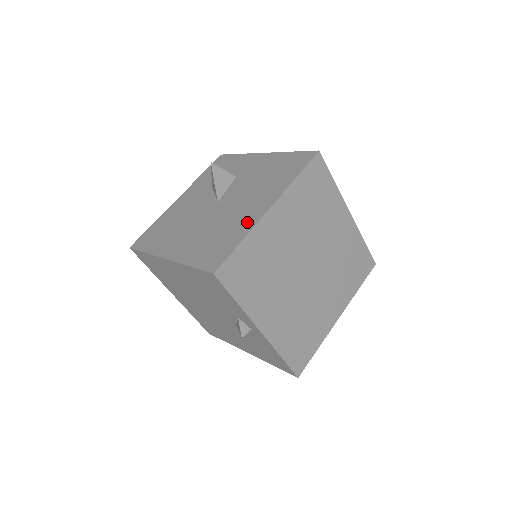
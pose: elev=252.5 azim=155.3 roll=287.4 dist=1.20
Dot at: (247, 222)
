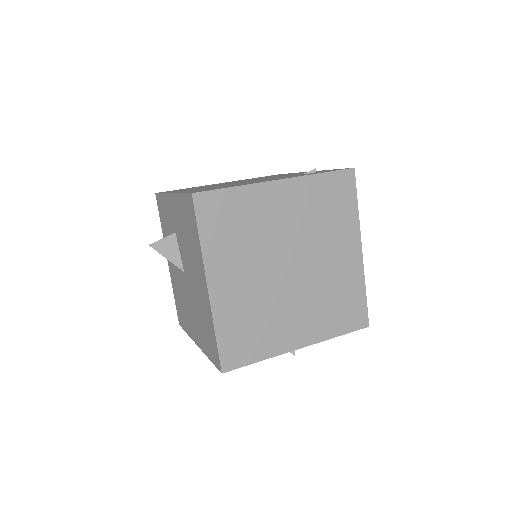
Dot at: (206, 307)
